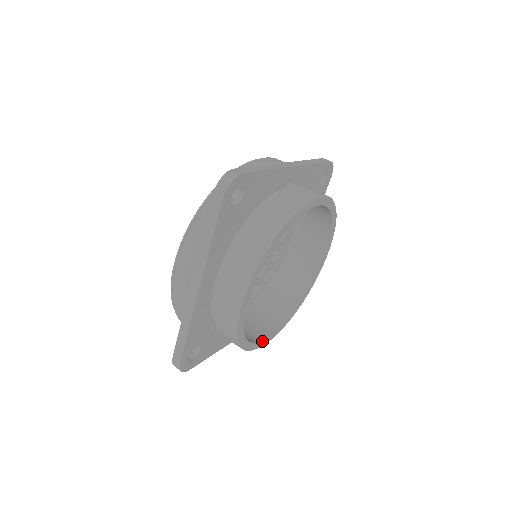
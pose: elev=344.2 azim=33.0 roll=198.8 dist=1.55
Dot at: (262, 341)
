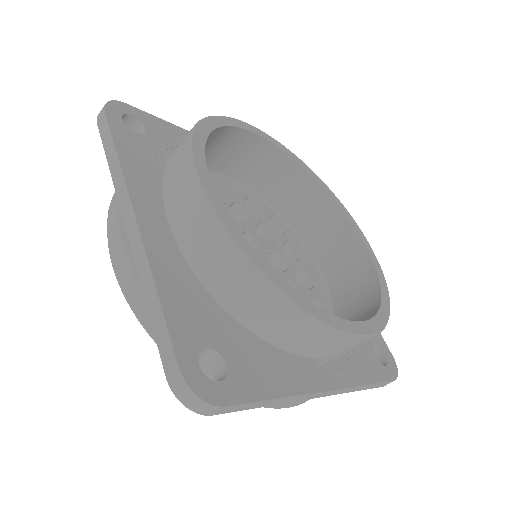
Dot at: (341, 321)
